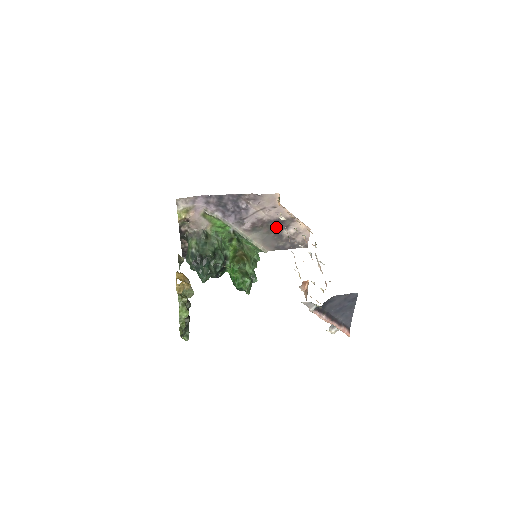
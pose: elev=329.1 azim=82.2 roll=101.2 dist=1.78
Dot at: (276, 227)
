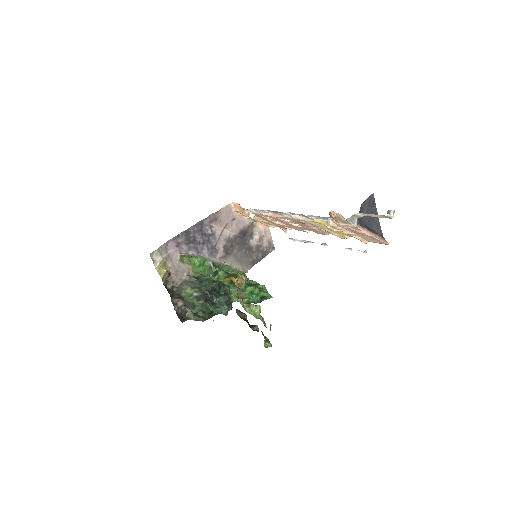
Dot at: (243, 241)
